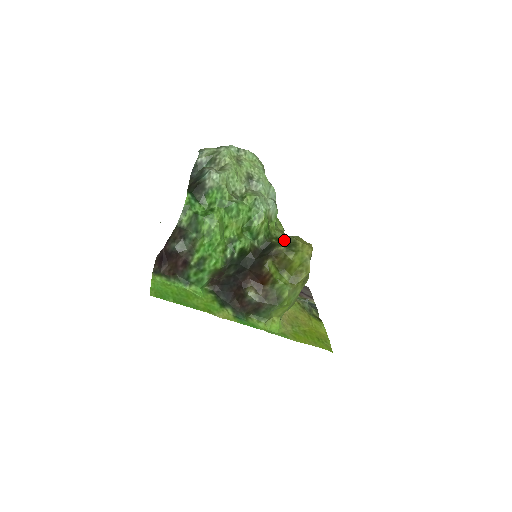
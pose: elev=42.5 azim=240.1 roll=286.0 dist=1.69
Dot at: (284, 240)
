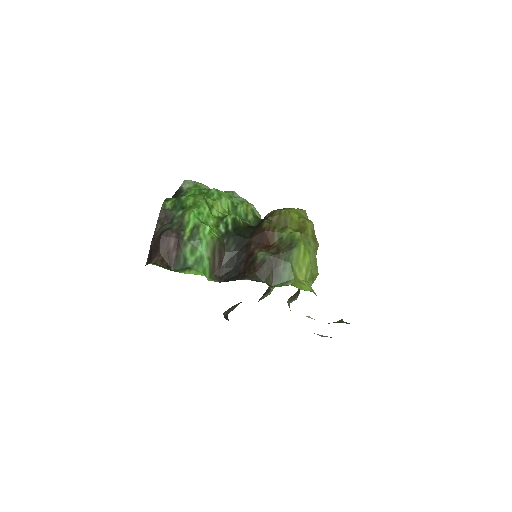
Dot at: occluded
